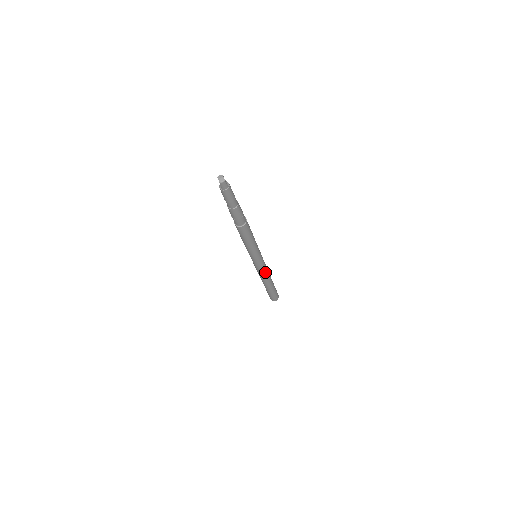
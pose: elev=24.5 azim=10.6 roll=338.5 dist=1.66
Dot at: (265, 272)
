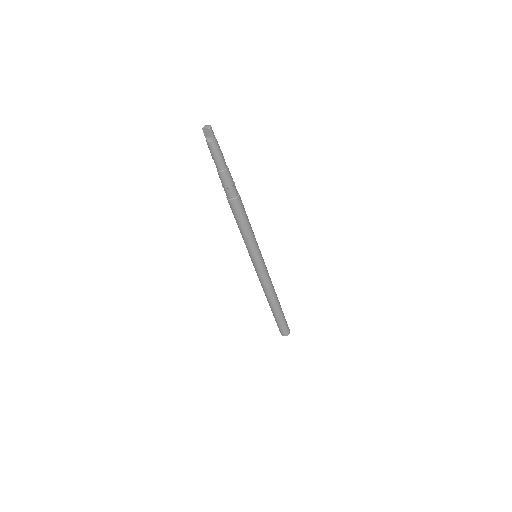
Dot at: (270, 279)
